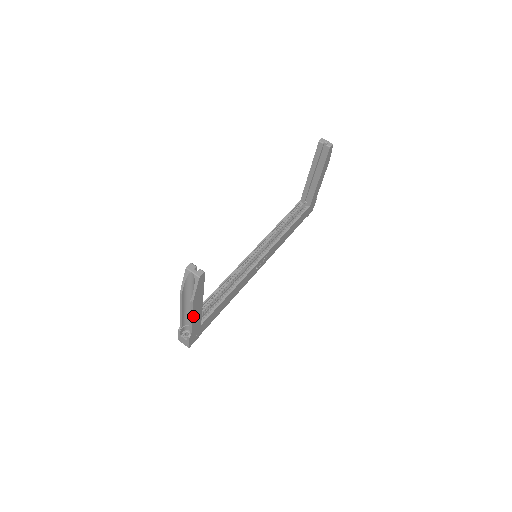
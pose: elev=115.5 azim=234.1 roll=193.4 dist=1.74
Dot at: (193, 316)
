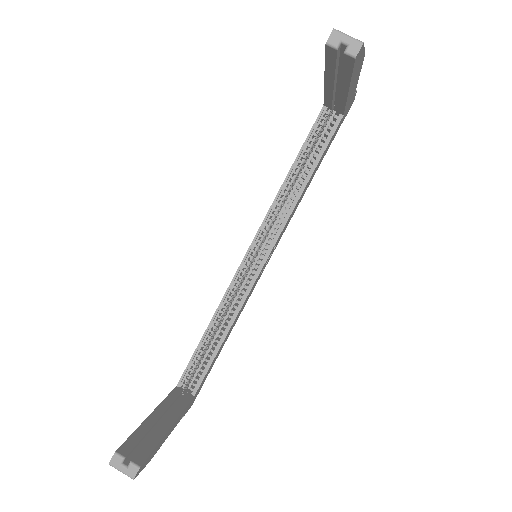
Dot at: (168, 435)
